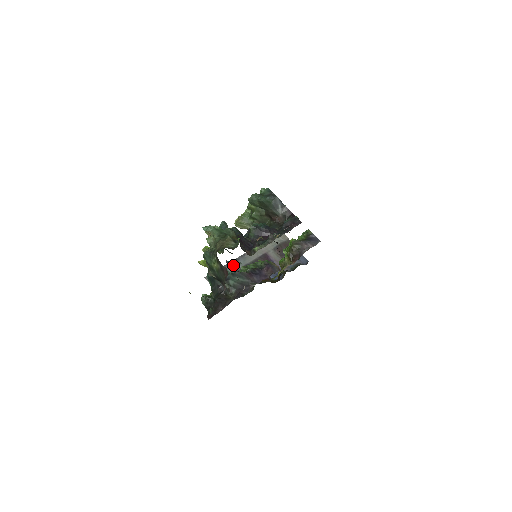
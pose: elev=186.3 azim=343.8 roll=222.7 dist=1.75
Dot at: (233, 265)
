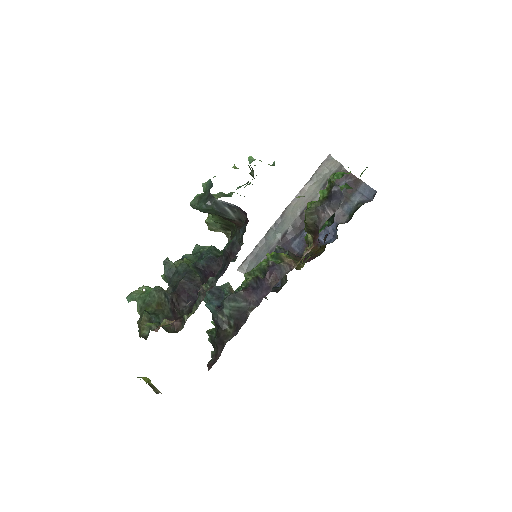
Dot at: (268, 239)
